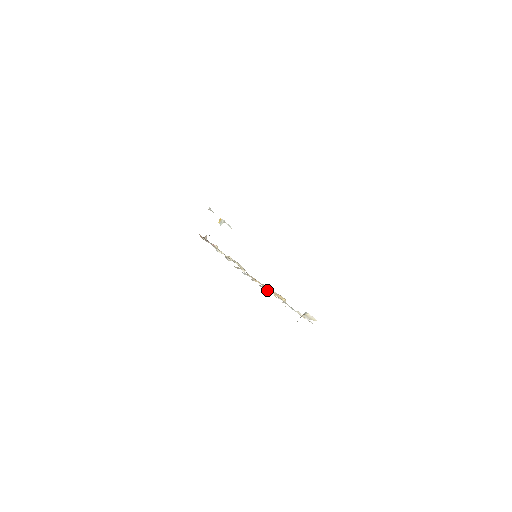
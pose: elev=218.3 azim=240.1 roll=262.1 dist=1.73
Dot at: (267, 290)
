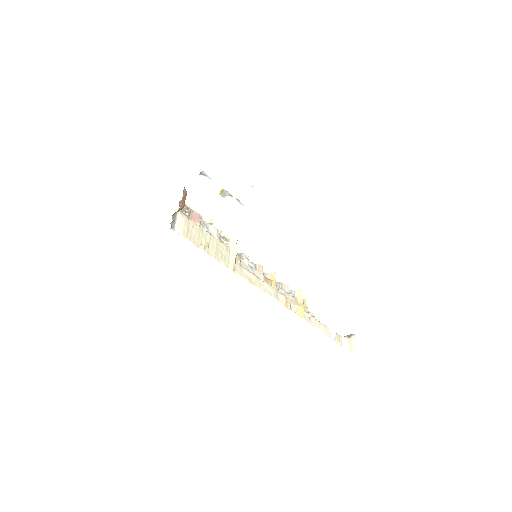
Dot at: (294, 291)
